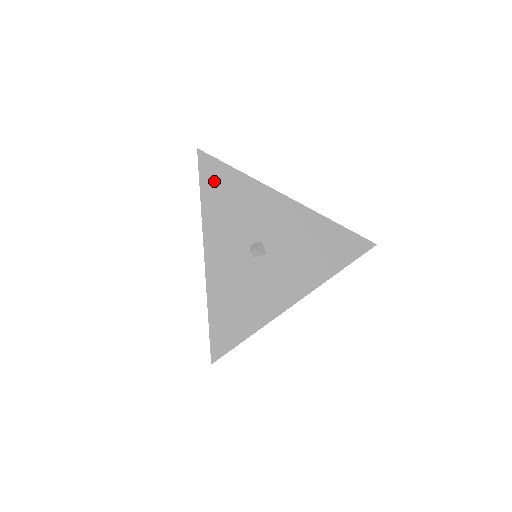
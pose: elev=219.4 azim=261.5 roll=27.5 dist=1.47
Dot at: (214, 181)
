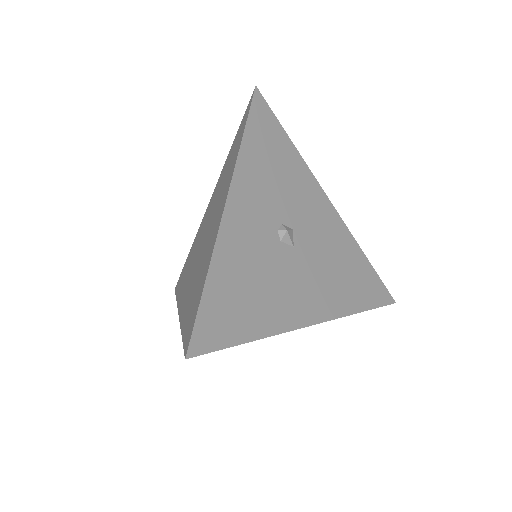
Dot at: (263, 130)
